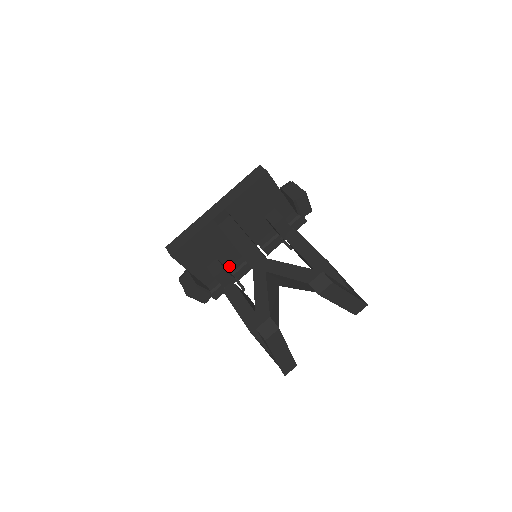
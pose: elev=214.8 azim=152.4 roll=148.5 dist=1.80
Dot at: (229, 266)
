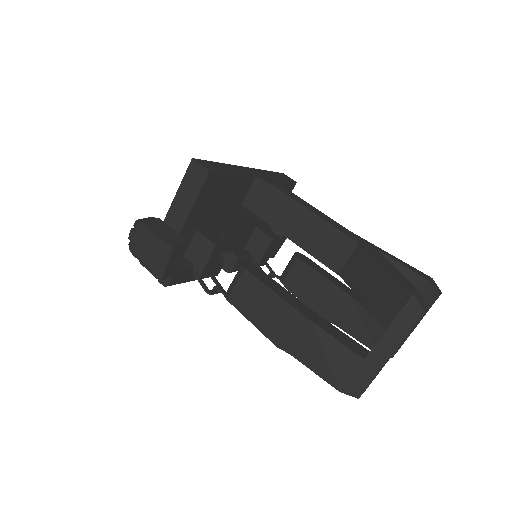
Dot at: occluded
